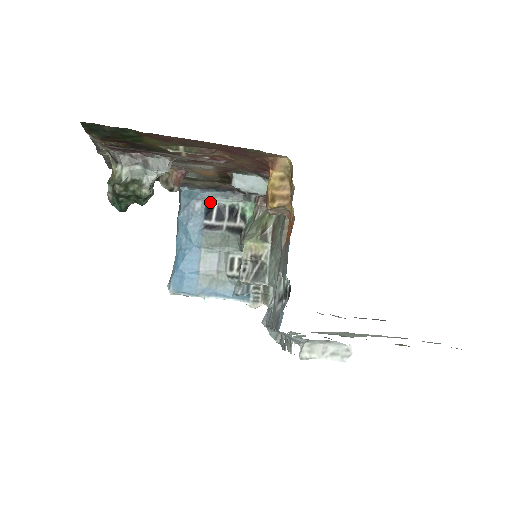
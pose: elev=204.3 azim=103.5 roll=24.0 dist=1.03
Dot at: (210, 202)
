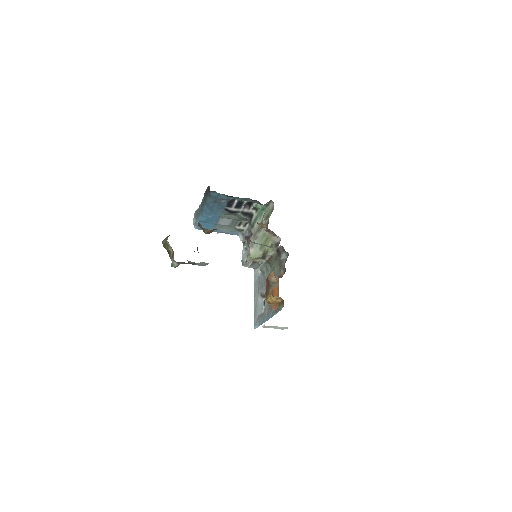
Dot at: (233, 199)
